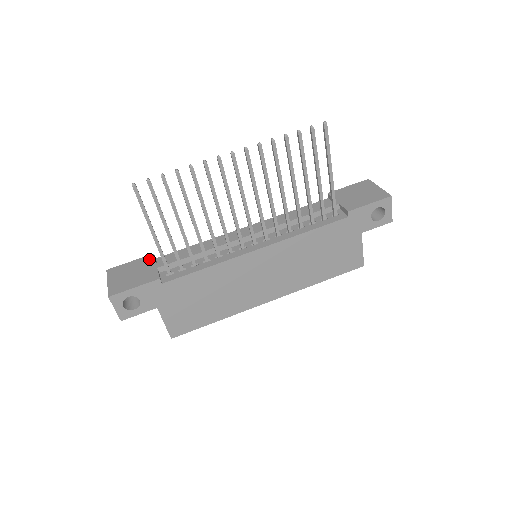
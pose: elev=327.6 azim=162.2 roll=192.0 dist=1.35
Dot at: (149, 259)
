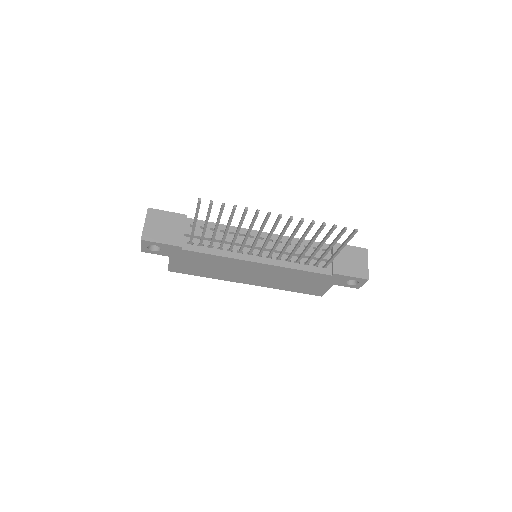
Dot at: (182, 219)
